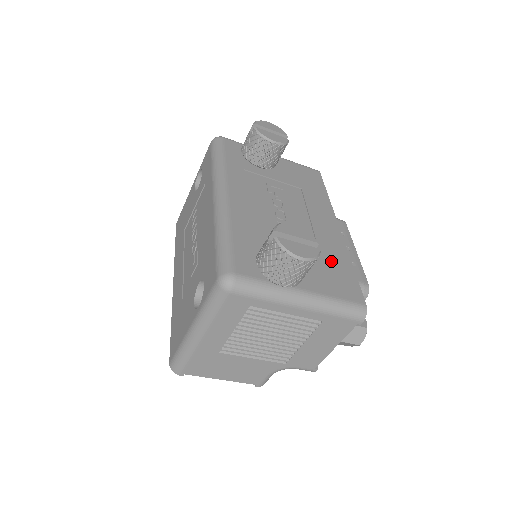
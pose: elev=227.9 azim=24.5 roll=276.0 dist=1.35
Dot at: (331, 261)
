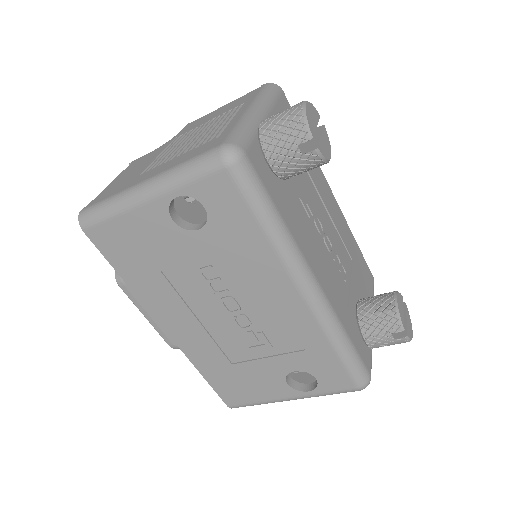
Dot at: (355, 258)
